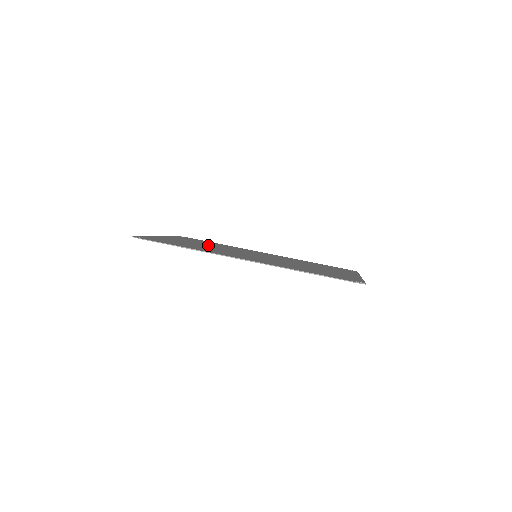
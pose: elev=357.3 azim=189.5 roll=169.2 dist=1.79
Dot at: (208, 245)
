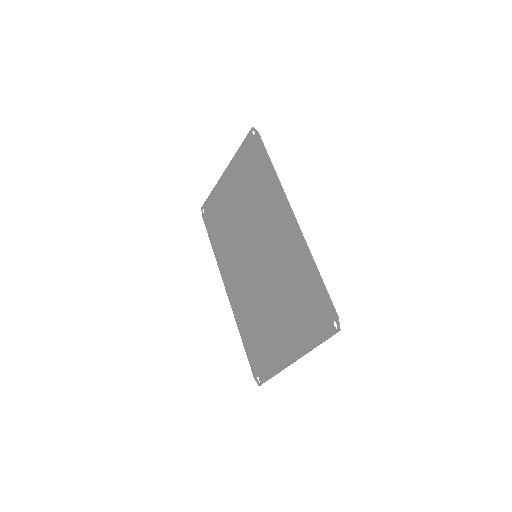
Dot at: (237, 216)
